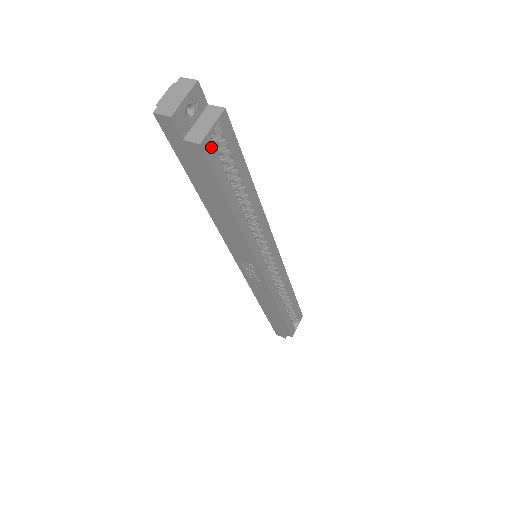
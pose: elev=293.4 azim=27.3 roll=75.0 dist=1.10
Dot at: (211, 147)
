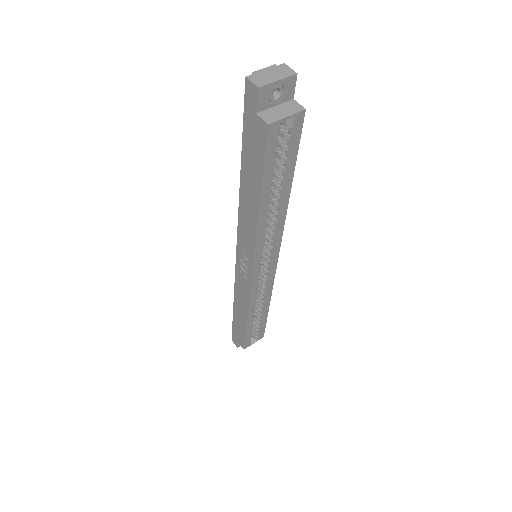
Dot at: (275, 133)
